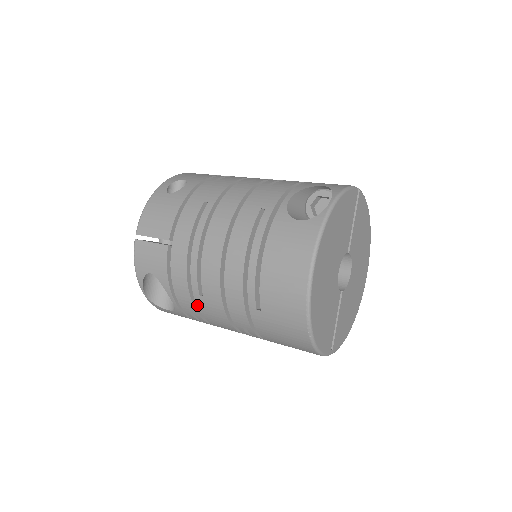
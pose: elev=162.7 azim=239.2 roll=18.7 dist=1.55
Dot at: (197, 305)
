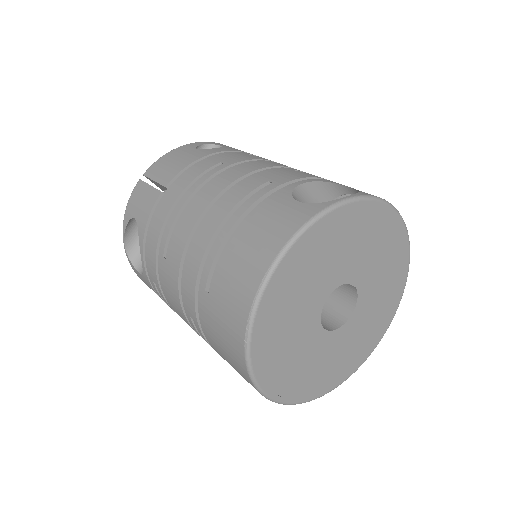
Dot at: (158, 269)
